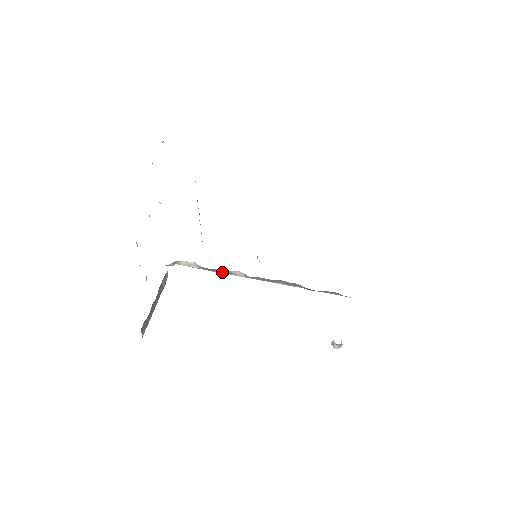
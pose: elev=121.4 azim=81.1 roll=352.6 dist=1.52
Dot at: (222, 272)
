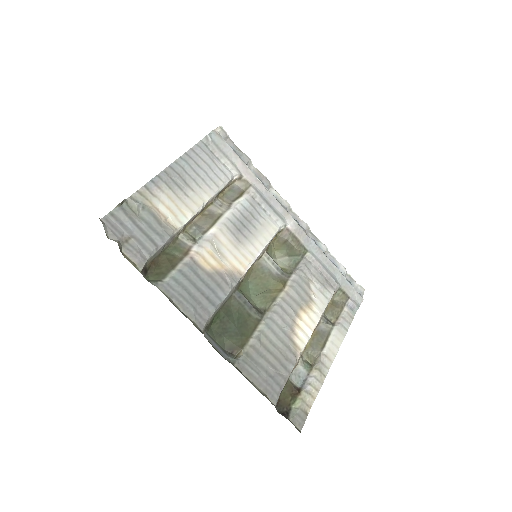
Dot at: occluded
